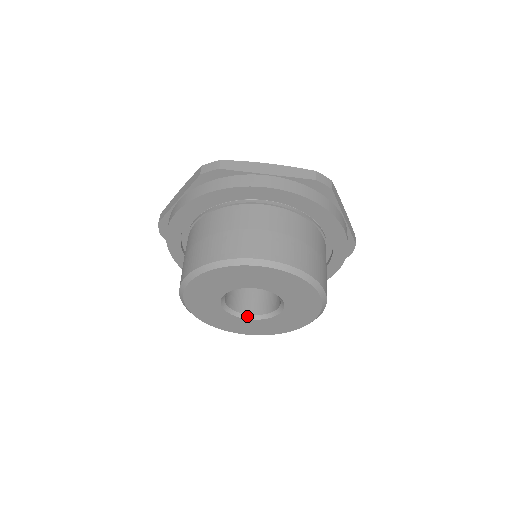
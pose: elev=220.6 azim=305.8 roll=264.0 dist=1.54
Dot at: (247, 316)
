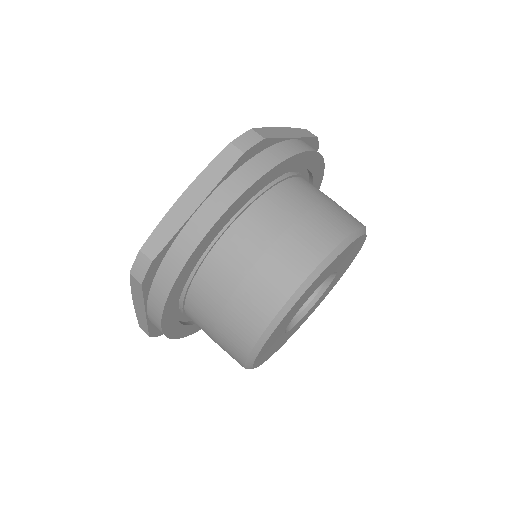
Dot at: (289, 326)
